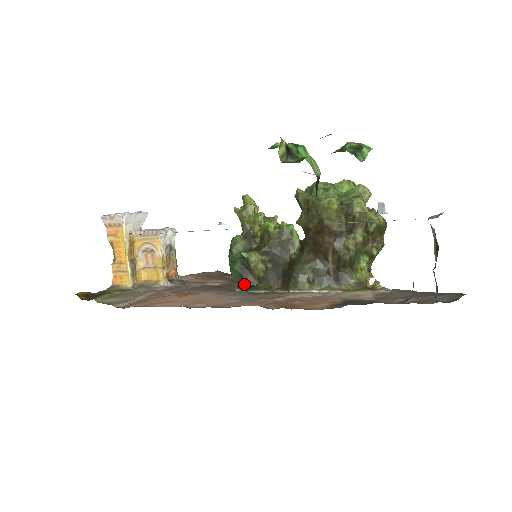
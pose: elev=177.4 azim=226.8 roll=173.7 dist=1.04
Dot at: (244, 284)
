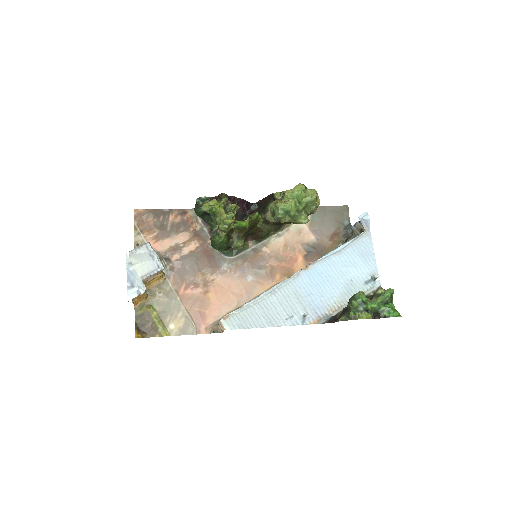
Dot at: (228, 251)
